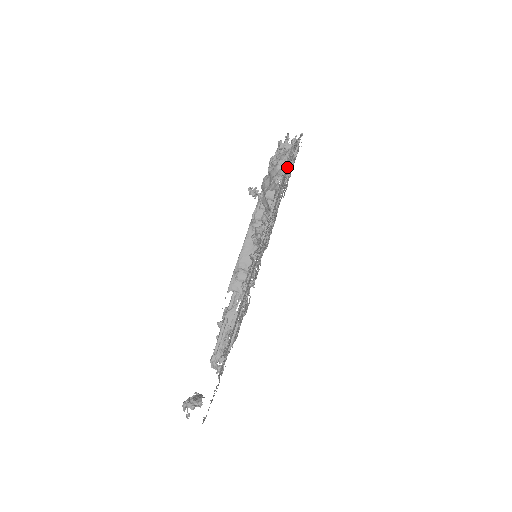
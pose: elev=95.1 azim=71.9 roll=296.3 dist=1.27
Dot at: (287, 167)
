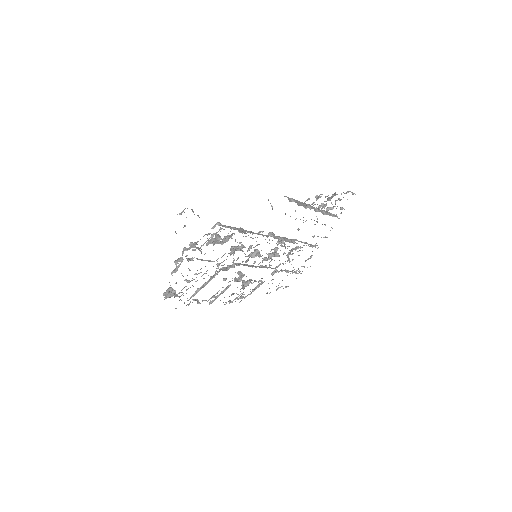
Dot at: occluded
